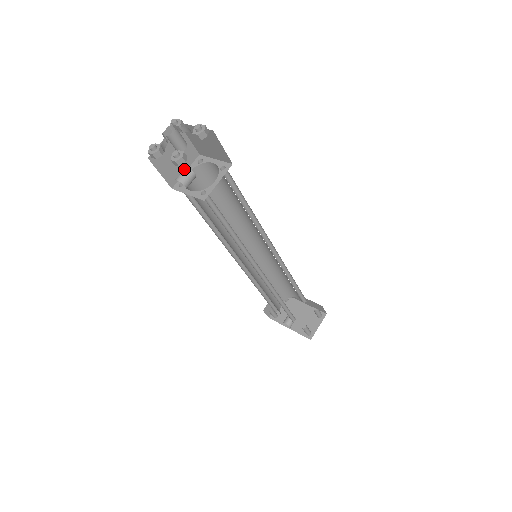
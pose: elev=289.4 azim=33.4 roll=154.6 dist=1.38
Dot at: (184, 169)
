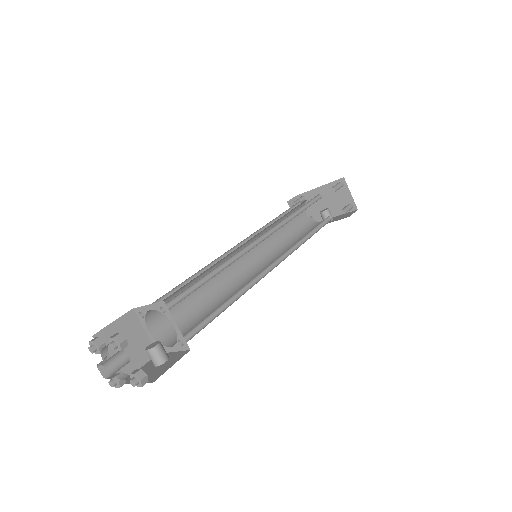
Dot at: occluded
